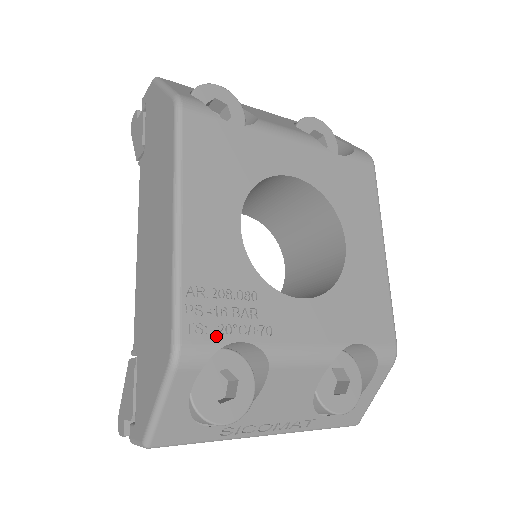
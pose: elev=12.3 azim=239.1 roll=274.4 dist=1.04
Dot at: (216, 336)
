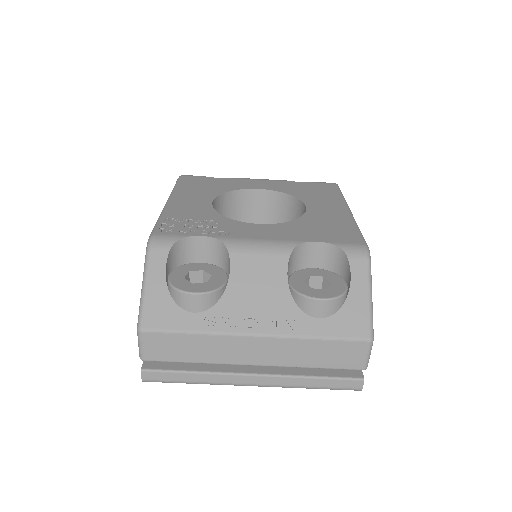
Dot at: (182, 233)
